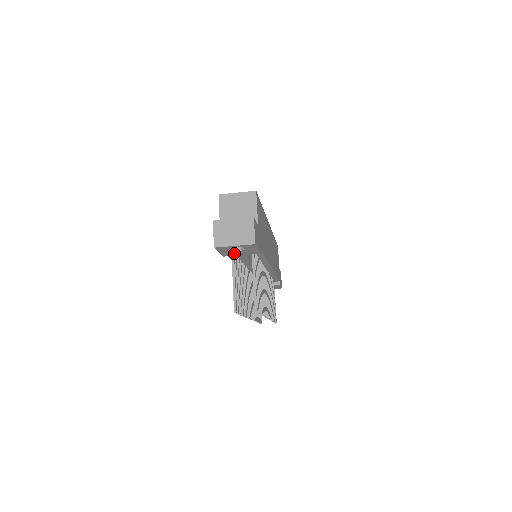
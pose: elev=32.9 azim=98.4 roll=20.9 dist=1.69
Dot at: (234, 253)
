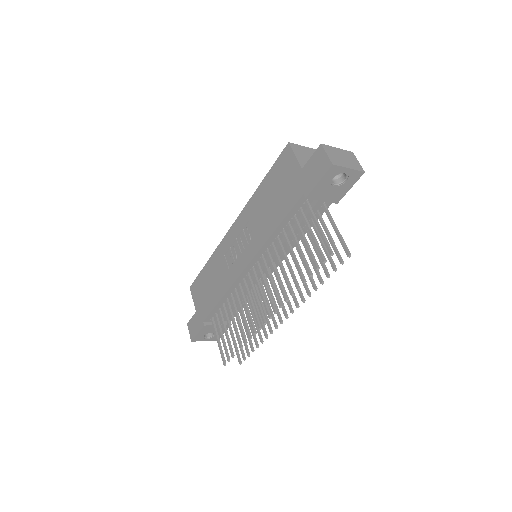
Dot at: (323, 192)
